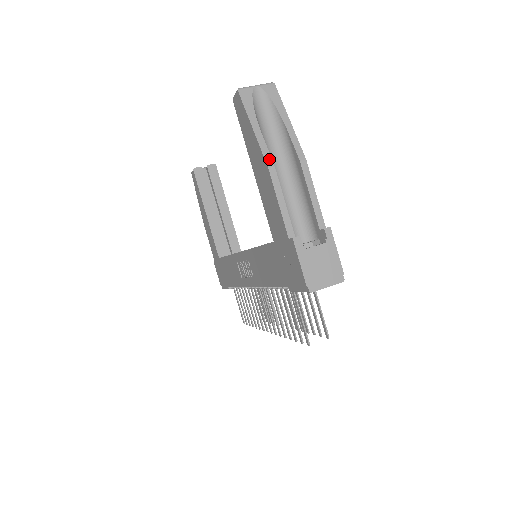
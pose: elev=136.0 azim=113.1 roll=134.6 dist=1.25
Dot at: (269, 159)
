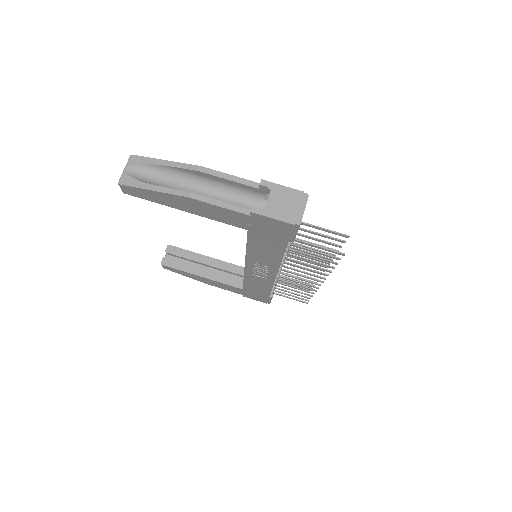
Dot at: (182, 193)
